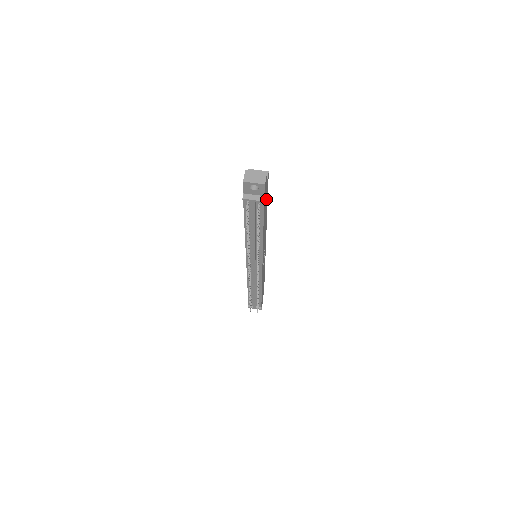
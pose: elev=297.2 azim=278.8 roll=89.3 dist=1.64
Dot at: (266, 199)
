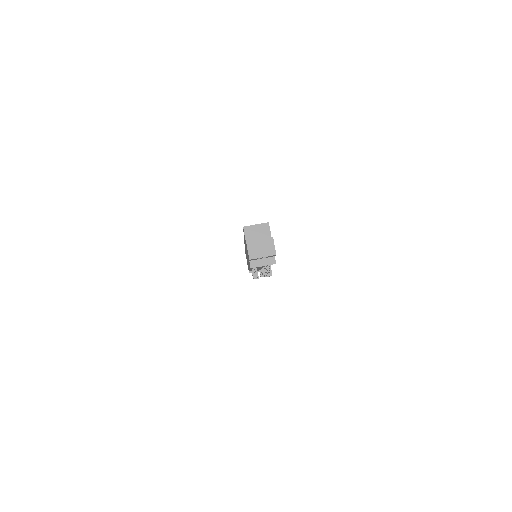
Dot at: occluded
